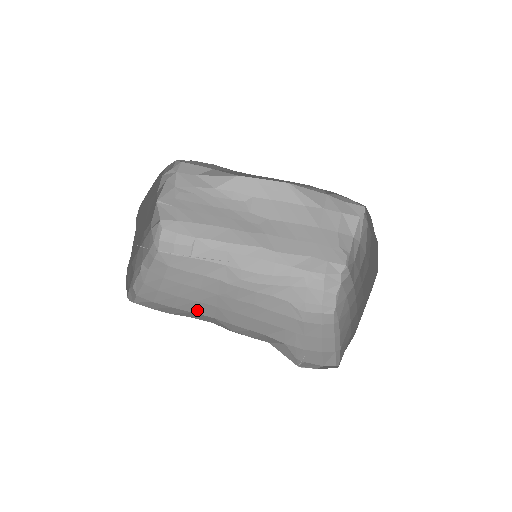
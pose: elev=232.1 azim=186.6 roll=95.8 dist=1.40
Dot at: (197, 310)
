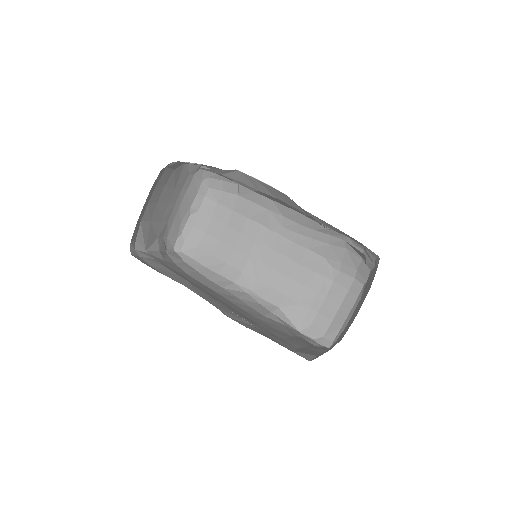
Dot at: (230, 260)
